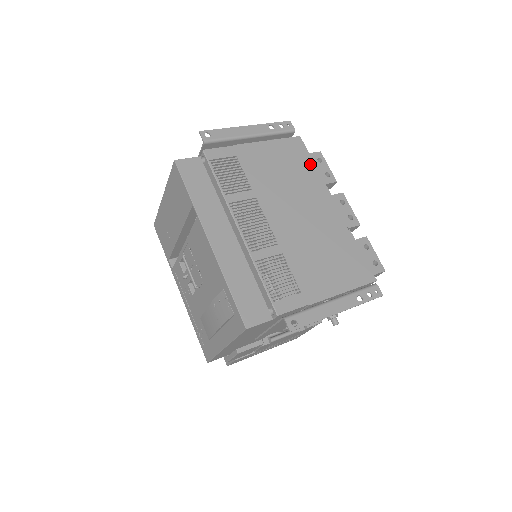
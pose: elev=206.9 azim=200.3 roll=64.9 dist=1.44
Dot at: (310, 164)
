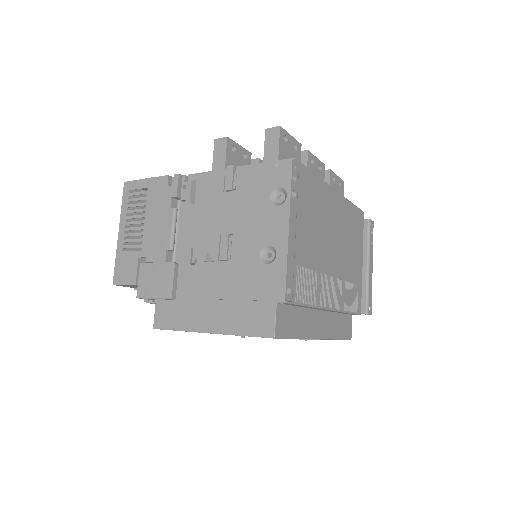
Dot at: (313, 179)
